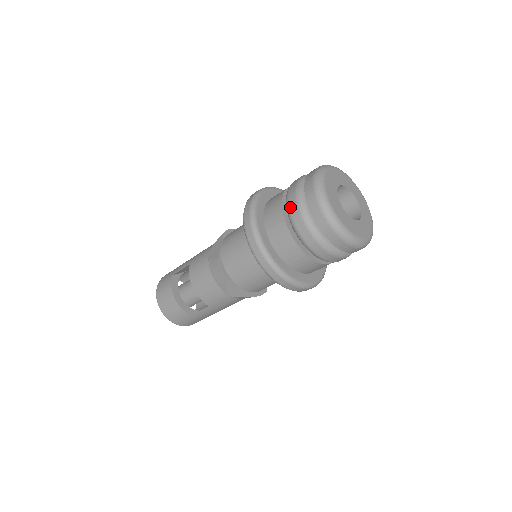
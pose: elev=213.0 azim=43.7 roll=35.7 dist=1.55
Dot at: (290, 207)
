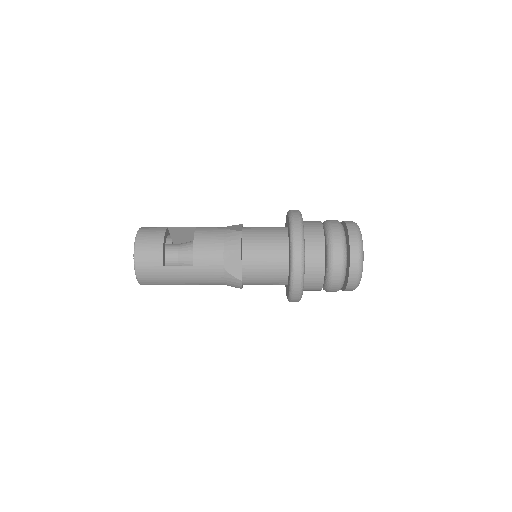
Dot at: (333, 226)
